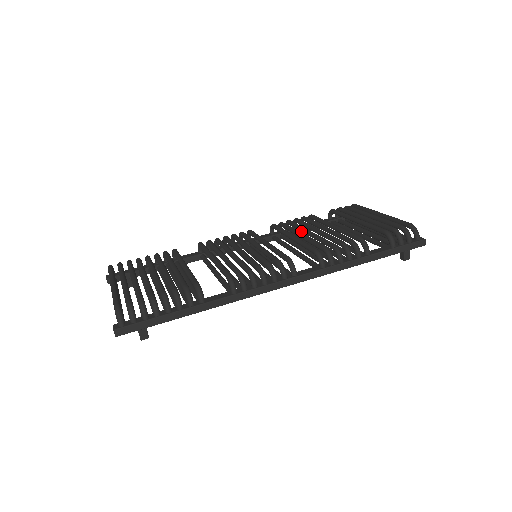
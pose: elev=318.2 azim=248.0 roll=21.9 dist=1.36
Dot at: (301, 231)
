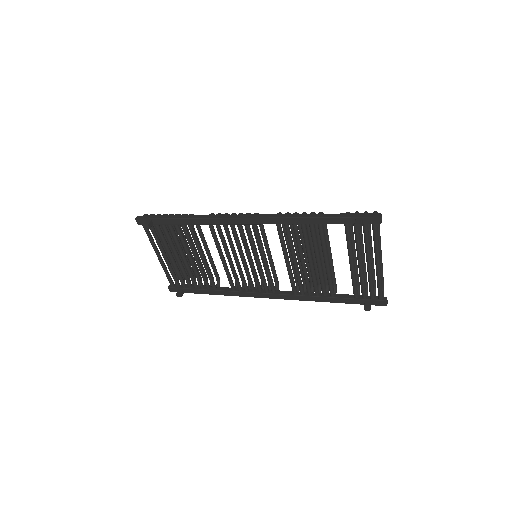
Dot at: (305, 262)
